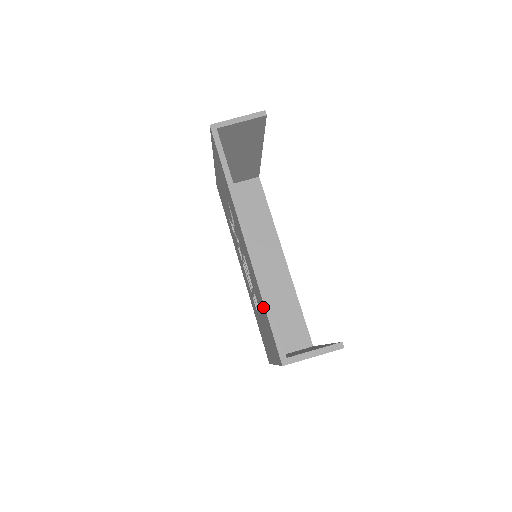
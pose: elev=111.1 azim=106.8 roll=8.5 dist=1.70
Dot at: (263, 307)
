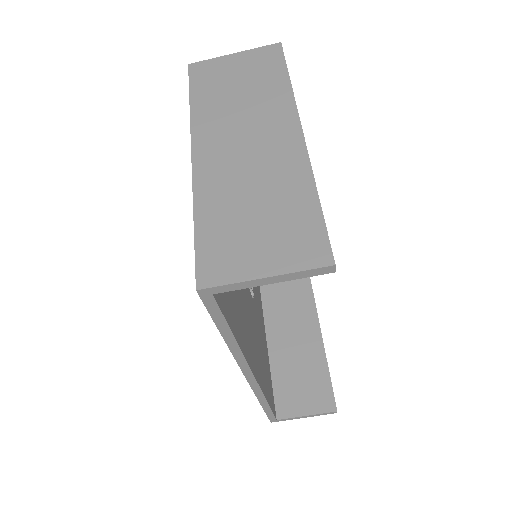
Dot at: occluded
